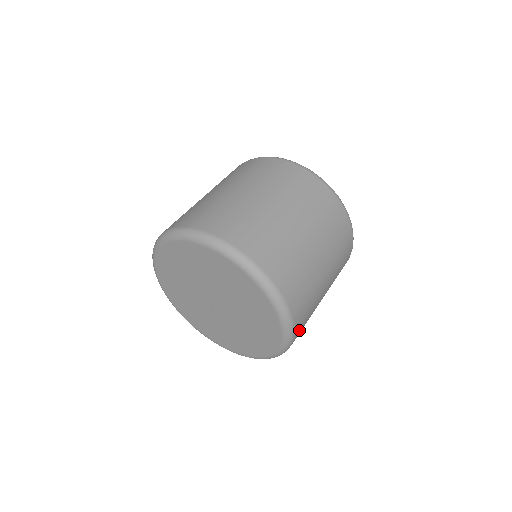
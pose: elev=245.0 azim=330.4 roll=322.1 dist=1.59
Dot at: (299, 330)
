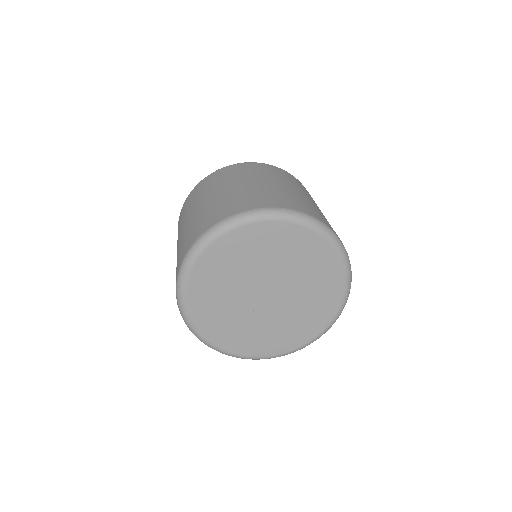
Dot at: occluded
